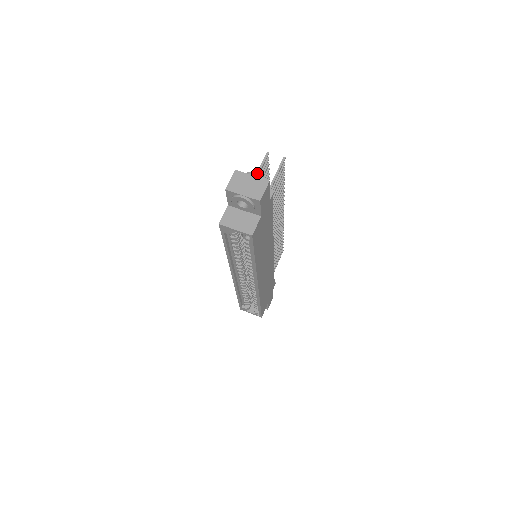
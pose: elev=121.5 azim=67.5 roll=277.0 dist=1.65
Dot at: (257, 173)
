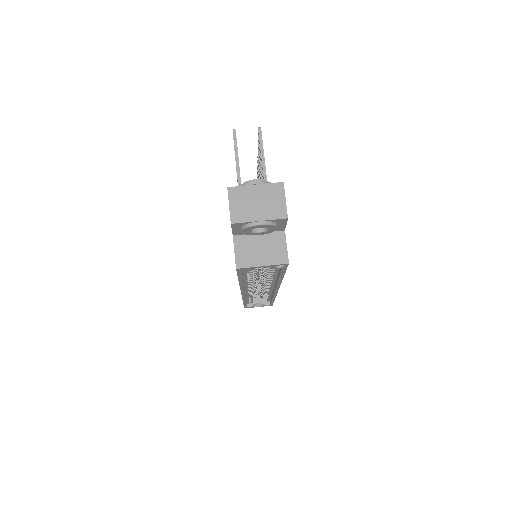
Dot at: (237, 167)
